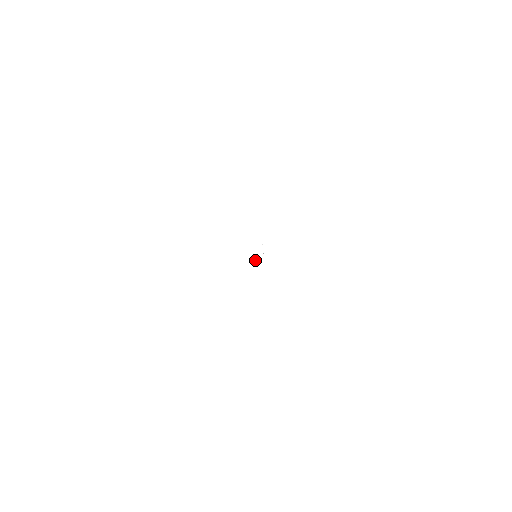
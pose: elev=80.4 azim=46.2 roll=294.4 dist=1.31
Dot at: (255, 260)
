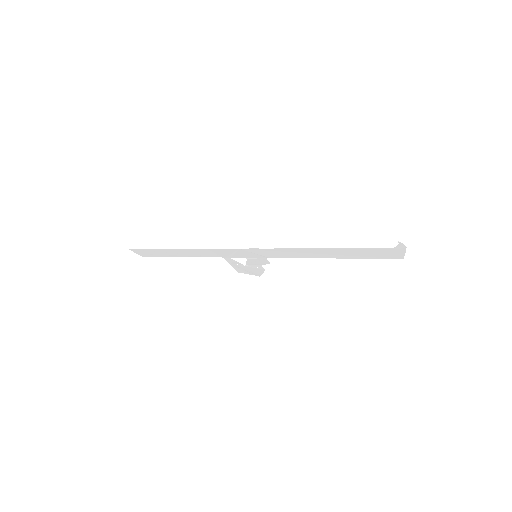
Dot at: occluded
